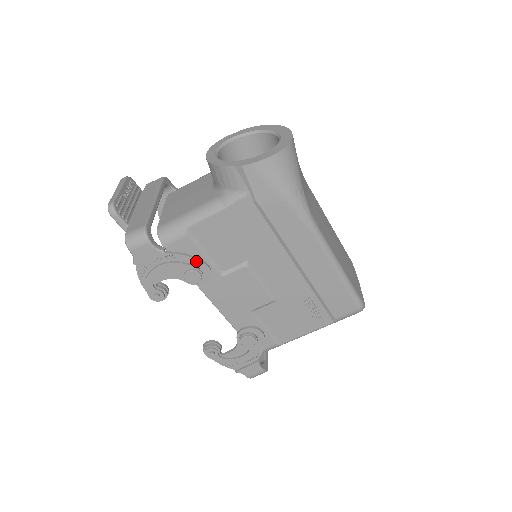
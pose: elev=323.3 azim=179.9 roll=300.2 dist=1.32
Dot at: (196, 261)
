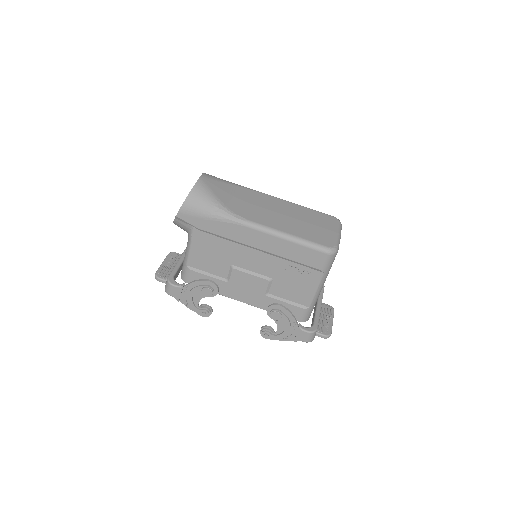
Dot at: (201, 282)
